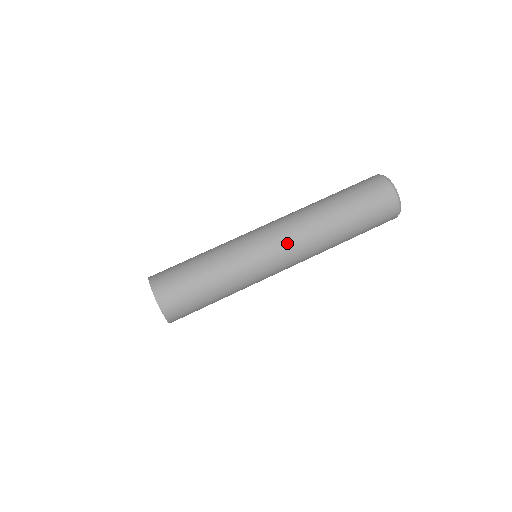
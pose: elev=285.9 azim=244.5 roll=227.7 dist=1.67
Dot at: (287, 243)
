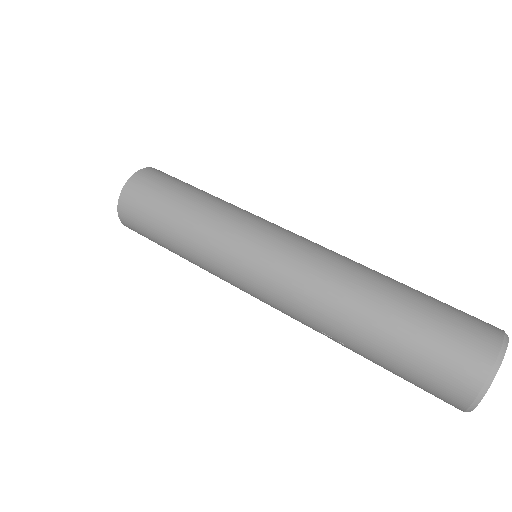
Dot at: (296, 250)
